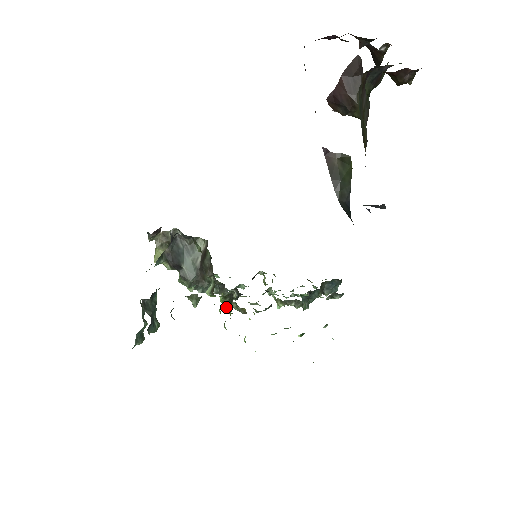
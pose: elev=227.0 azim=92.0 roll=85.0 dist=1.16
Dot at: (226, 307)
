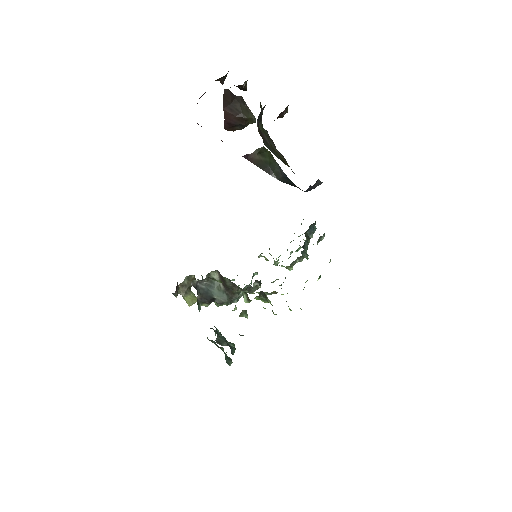
Dot at: (263, 301)
